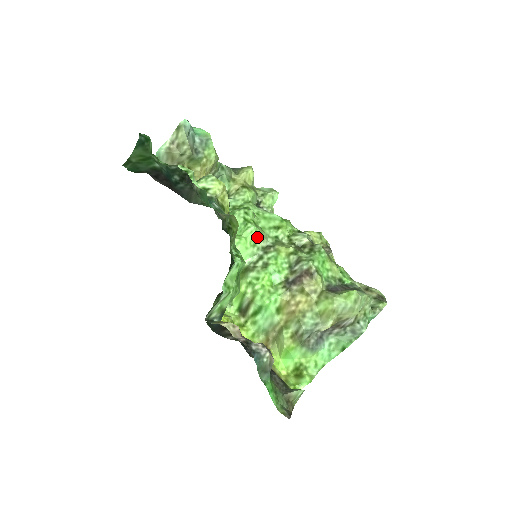
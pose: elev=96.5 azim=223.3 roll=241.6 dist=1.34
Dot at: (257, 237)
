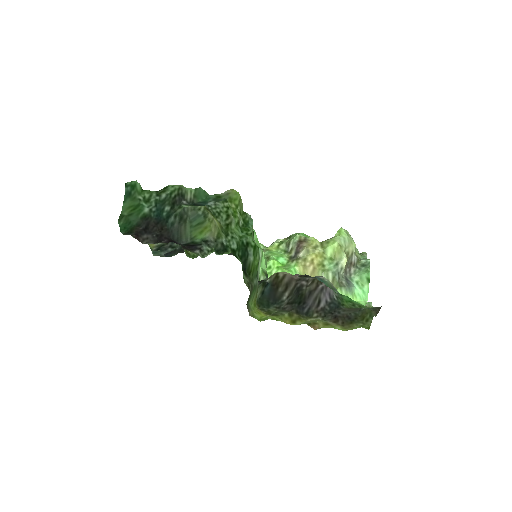
Dot at: occluded
